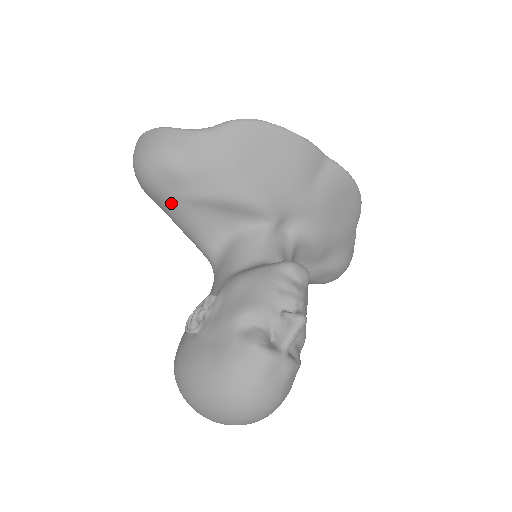
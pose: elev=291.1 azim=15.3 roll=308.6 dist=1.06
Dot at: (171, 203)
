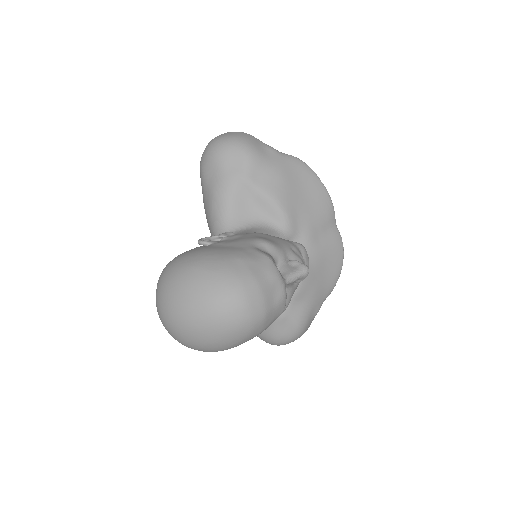
Dot at: (224, 175)
